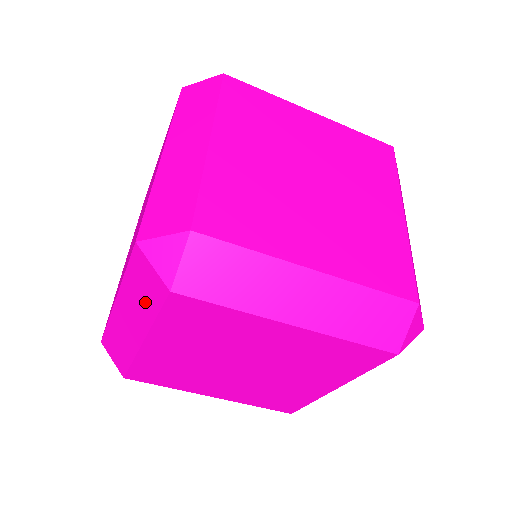
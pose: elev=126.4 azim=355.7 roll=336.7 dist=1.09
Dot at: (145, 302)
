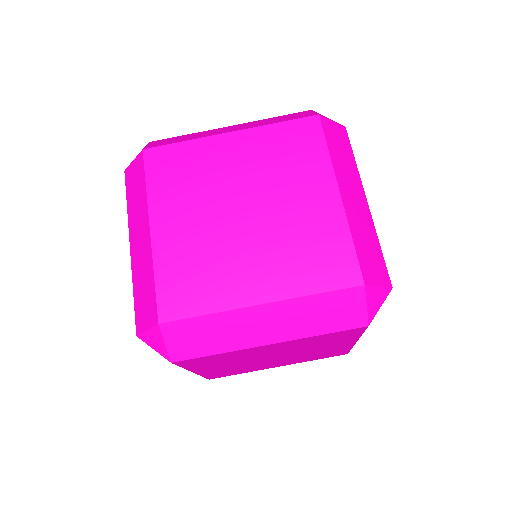
Dot at: occluded
